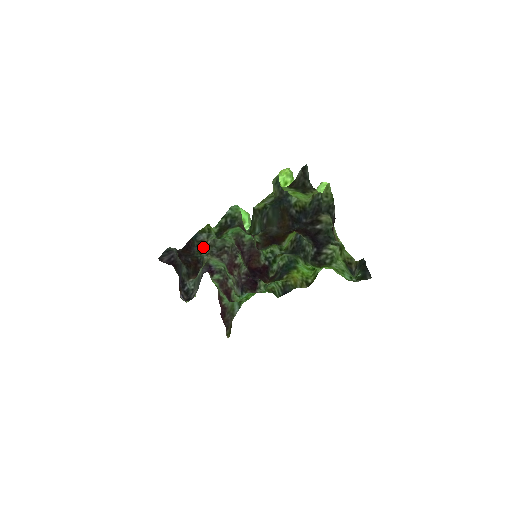
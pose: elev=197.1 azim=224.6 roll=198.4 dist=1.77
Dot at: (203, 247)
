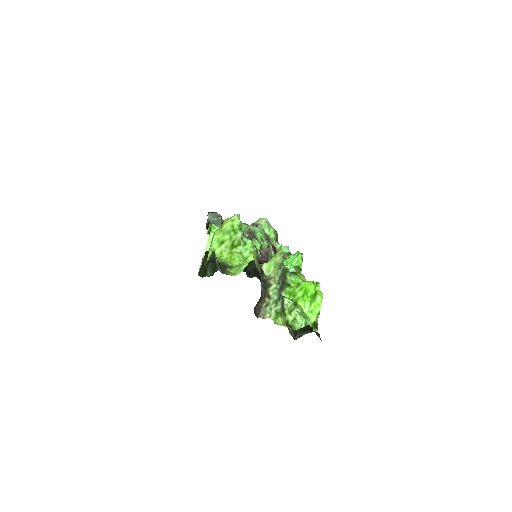
Dot at: occluded
